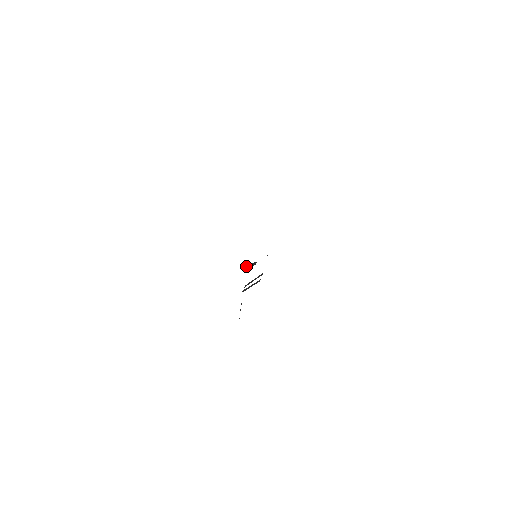
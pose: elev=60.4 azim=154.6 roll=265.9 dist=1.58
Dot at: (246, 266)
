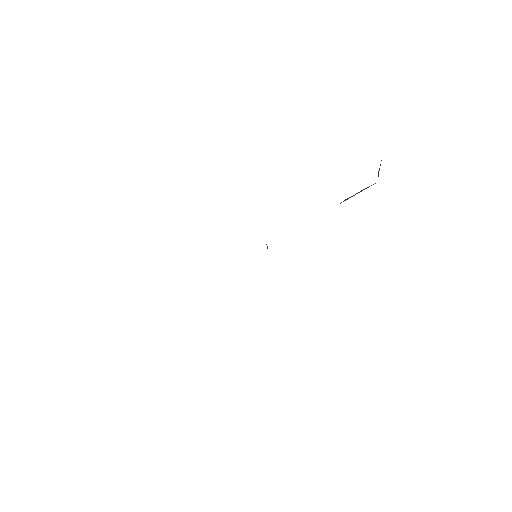
Dot at: occluded
